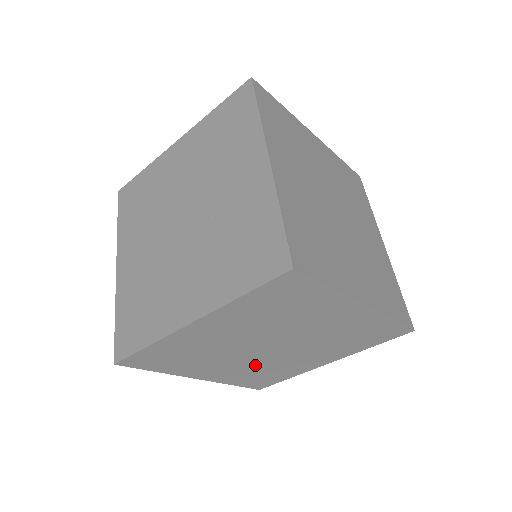
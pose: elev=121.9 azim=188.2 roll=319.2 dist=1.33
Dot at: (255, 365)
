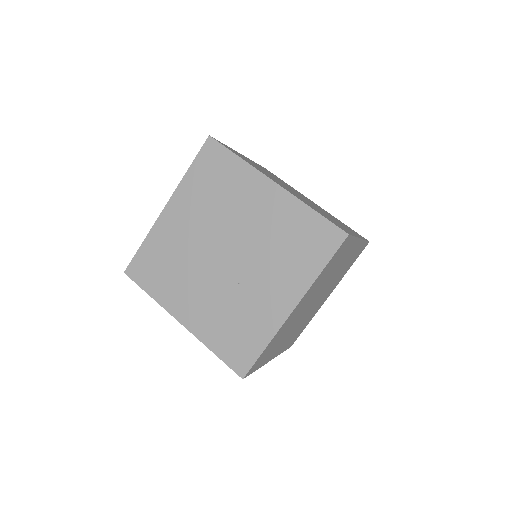
Dot at: occluded
